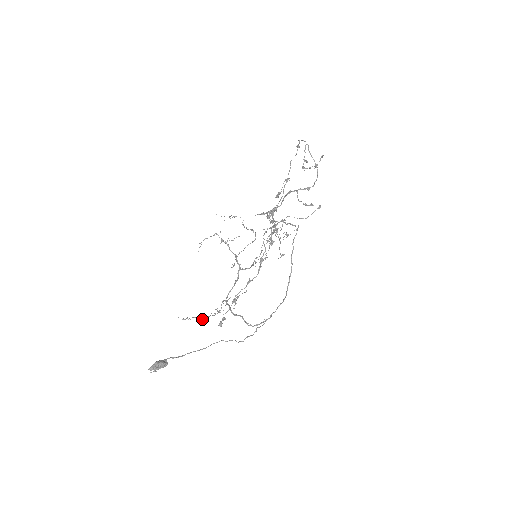
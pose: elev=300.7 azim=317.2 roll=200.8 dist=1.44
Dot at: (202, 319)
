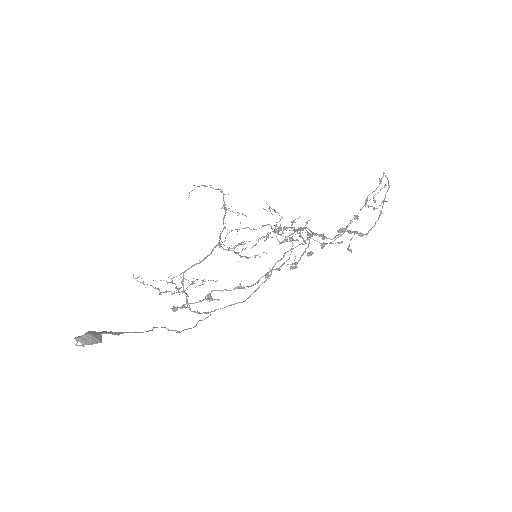
Dot at: (160, 293)
